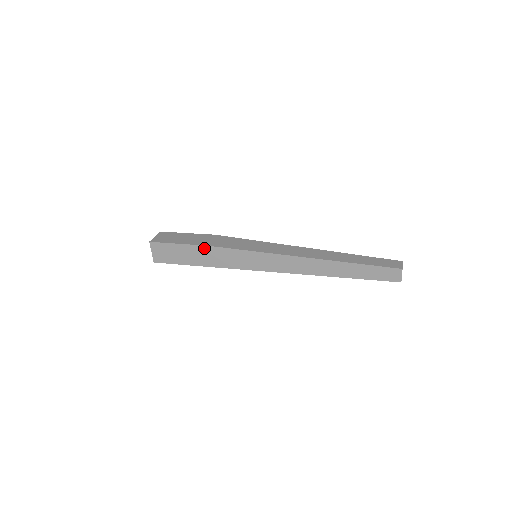
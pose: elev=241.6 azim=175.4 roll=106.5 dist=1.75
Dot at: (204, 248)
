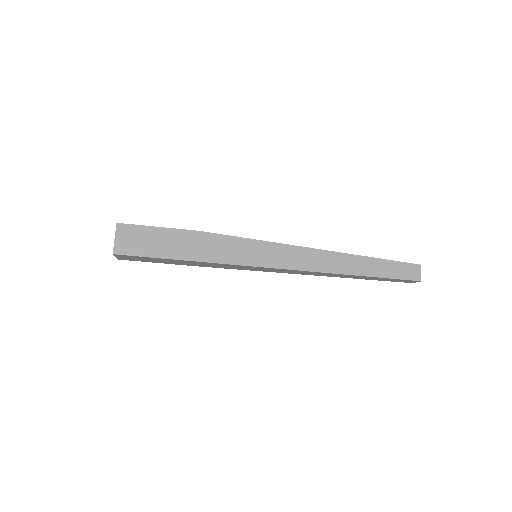
Dot at: (196, 234)
